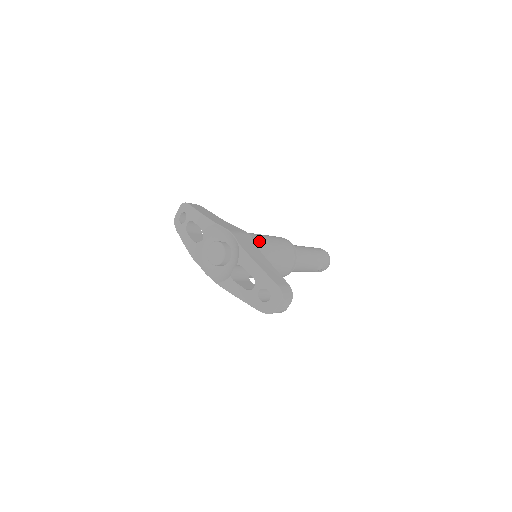
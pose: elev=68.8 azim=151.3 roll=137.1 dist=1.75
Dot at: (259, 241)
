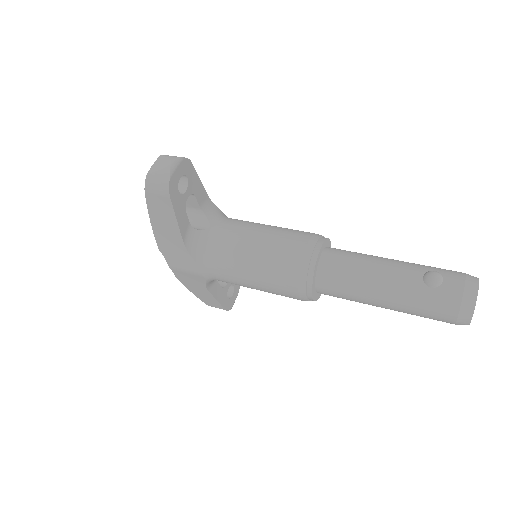
Dot at: occluded
